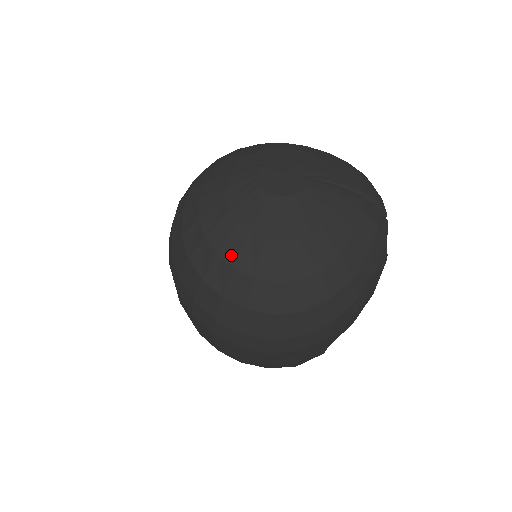
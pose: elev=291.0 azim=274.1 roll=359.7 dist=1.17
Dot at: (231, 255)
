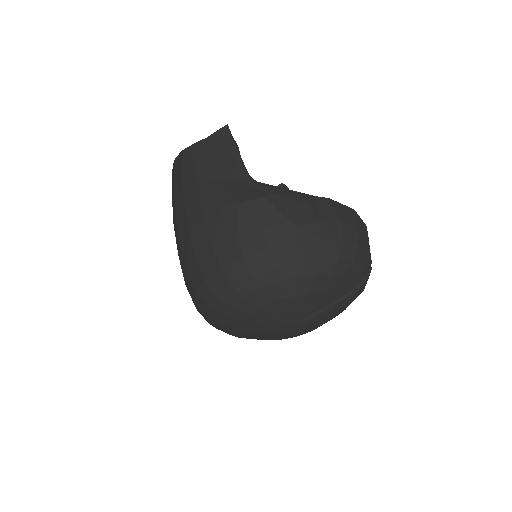
Dot at: occluded
